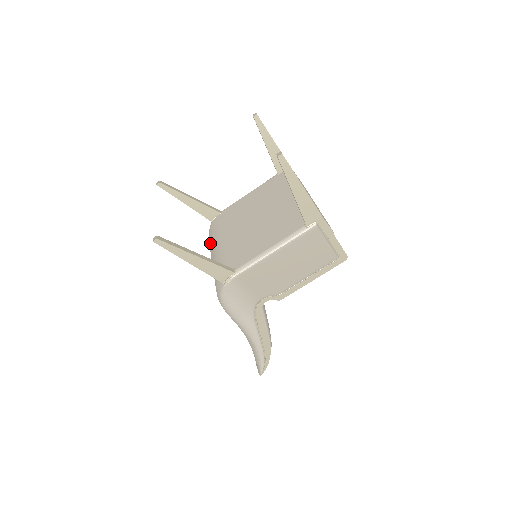
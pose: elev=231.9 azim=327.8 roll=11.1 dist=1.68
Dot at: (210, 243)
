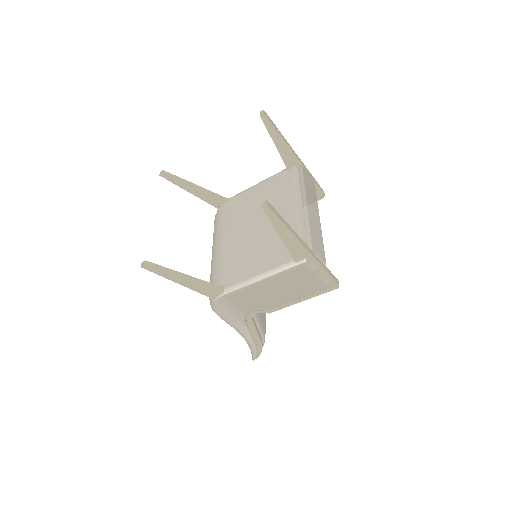
Dot at: (213, 235)
